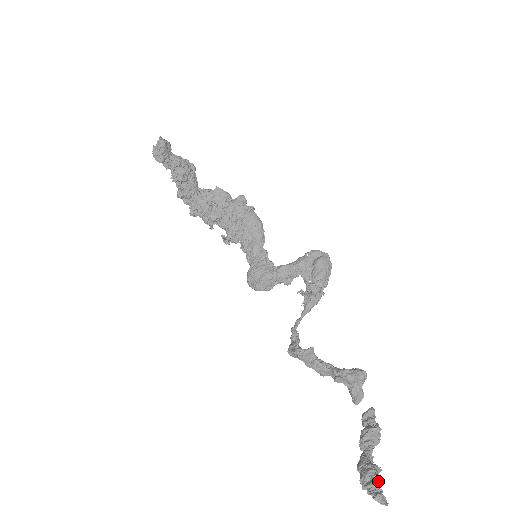
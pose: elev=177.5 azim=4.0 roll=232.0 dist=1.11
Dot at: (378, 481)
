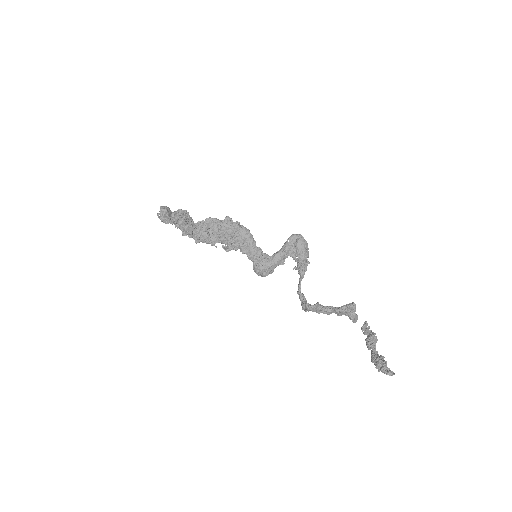
Dot at: (386, 365)
